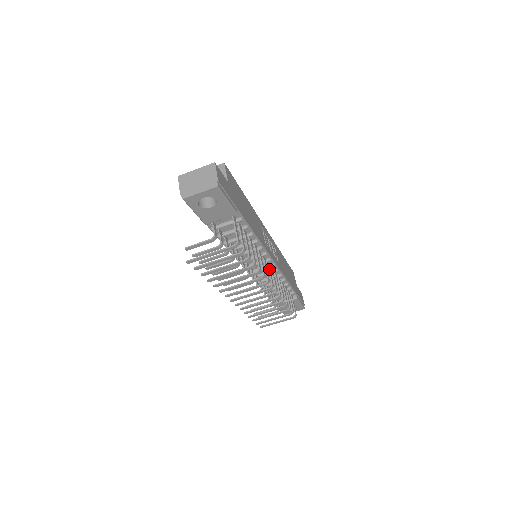
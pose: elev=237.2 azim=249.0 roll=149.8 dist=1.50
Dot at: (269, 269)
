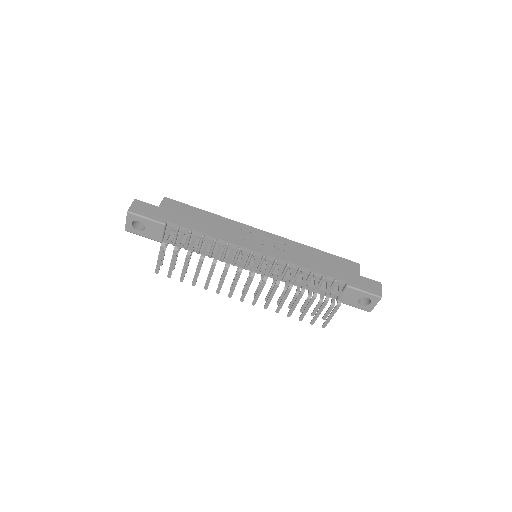
Dot at: (254, 261)
